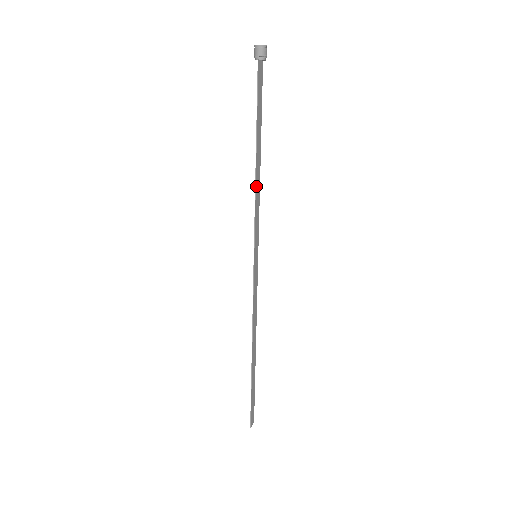
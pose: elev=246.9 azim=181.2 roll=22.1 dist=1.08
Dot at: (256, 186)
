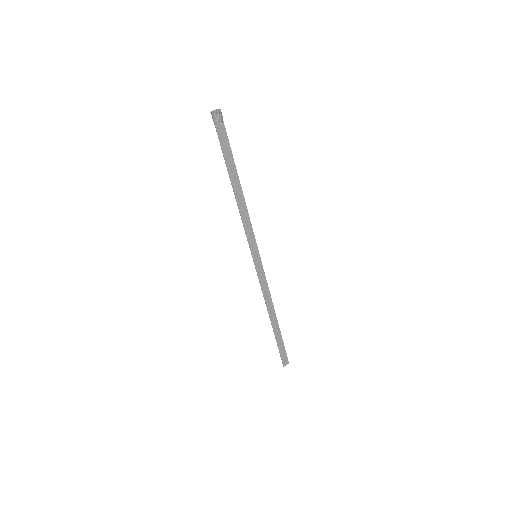
Dot at: (240, 210)
